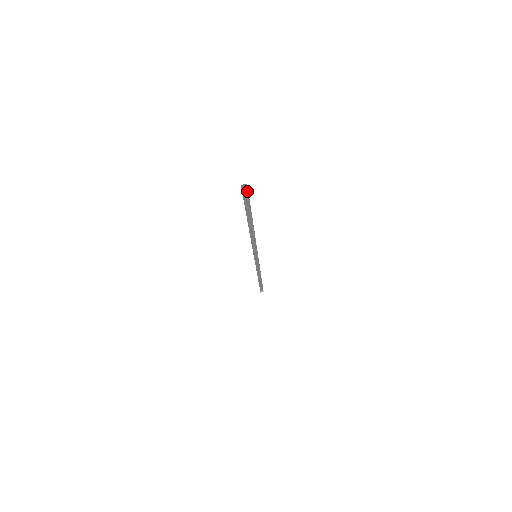
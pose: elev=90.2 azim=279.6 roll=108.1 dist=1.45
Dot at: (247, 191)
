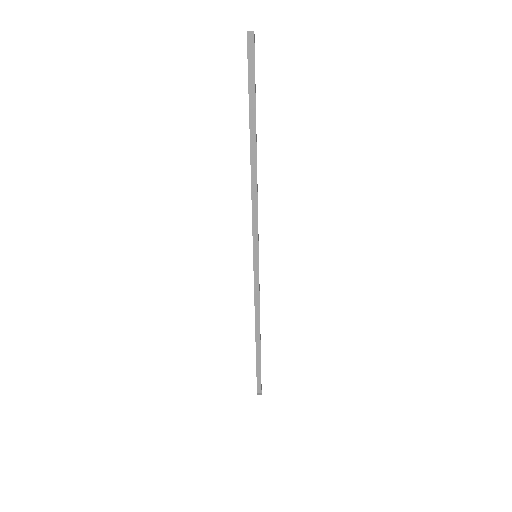
Dot at: (253, 52)
